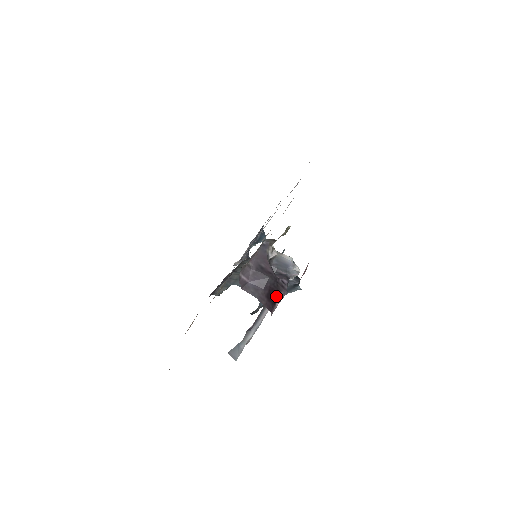
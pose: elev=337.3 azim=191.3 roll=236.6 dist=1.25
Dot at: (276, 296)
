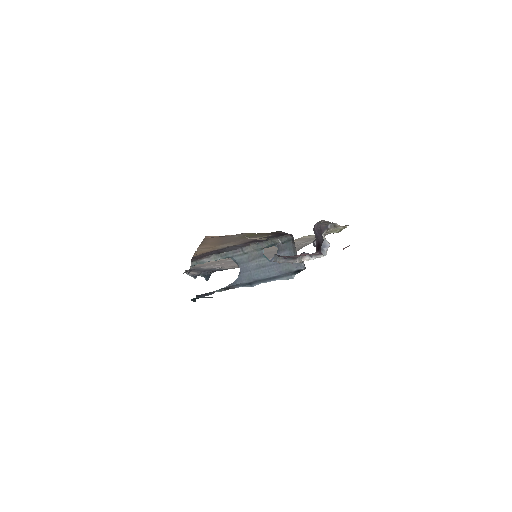
Dot at: (319, 249)
